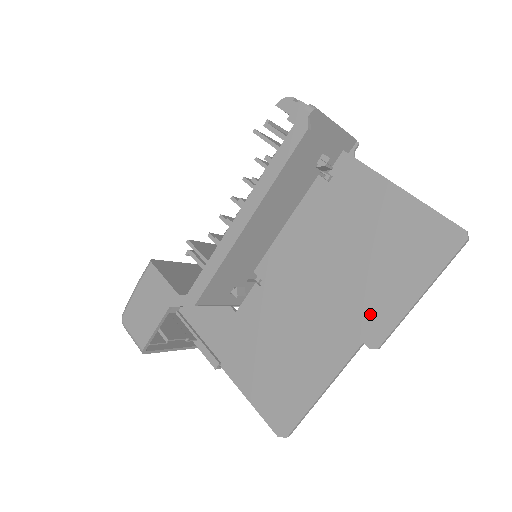
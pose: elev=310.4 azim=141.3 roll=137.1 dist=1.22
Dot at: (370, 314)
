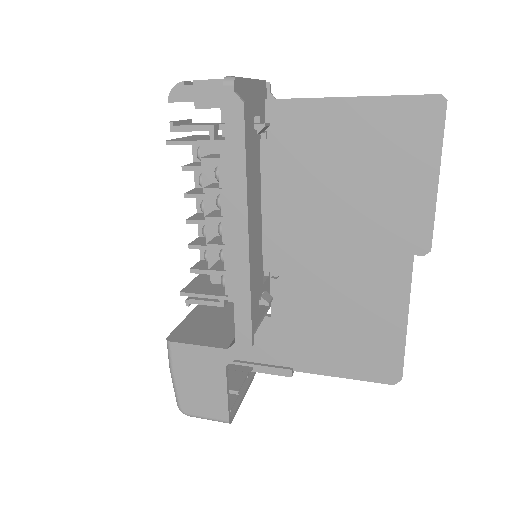
Dot at: (403, 227)
